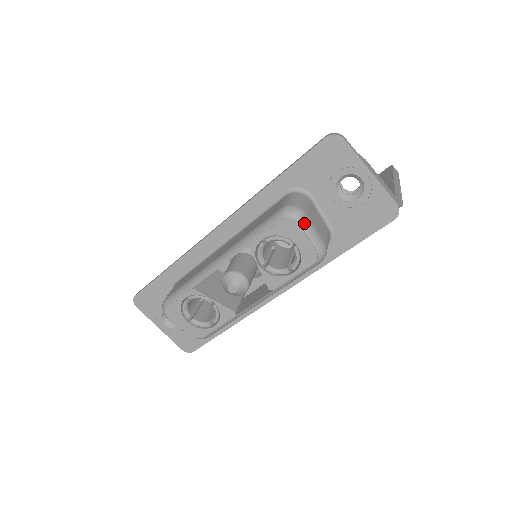
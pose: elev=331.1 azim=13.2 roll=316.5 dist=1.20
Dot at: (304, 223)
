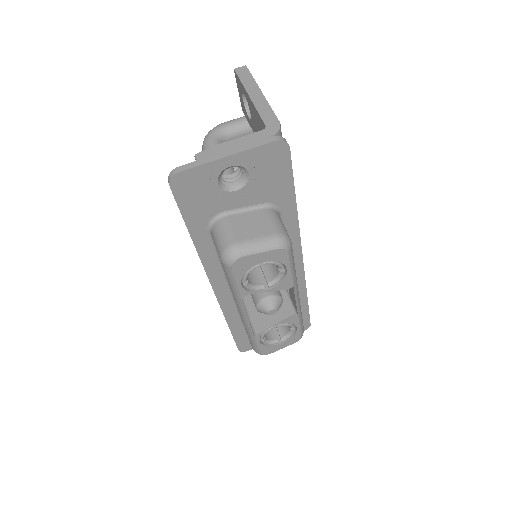
Dot at: (245, 251)
